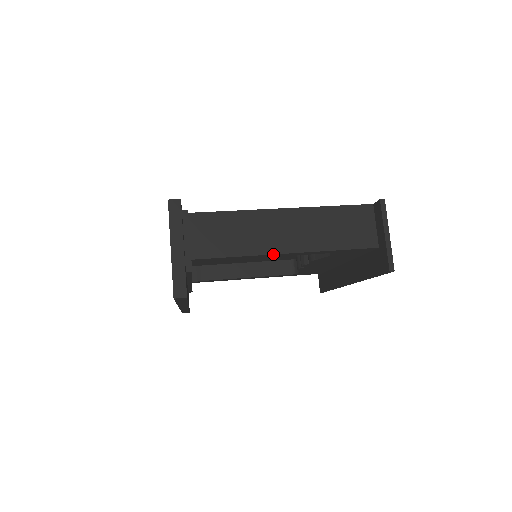
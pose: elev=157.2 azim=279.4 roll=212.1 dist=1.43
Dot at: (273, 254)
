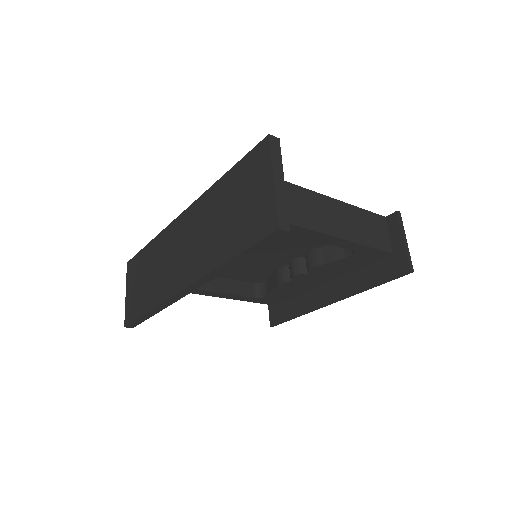
Dot at: (322, 233)
